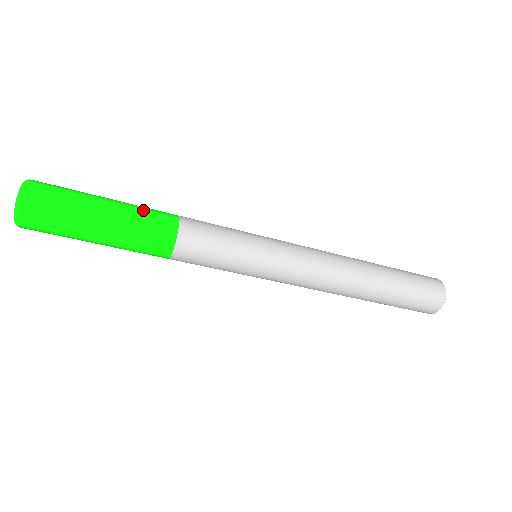
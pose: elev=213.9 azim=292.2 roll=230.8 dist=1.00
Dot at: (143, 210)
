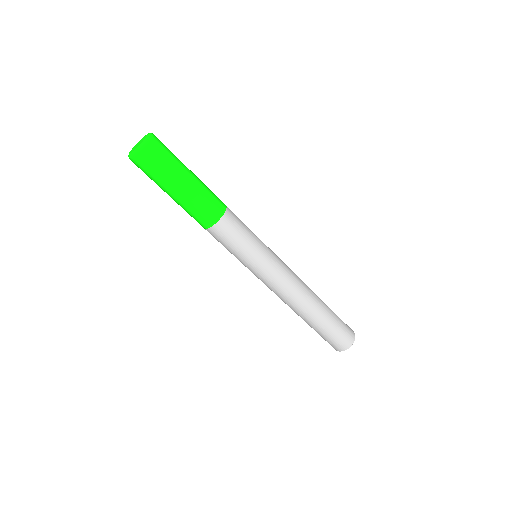
Dot at: occluded
